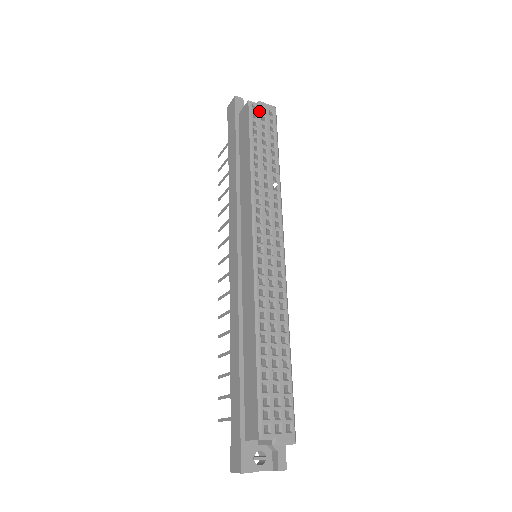
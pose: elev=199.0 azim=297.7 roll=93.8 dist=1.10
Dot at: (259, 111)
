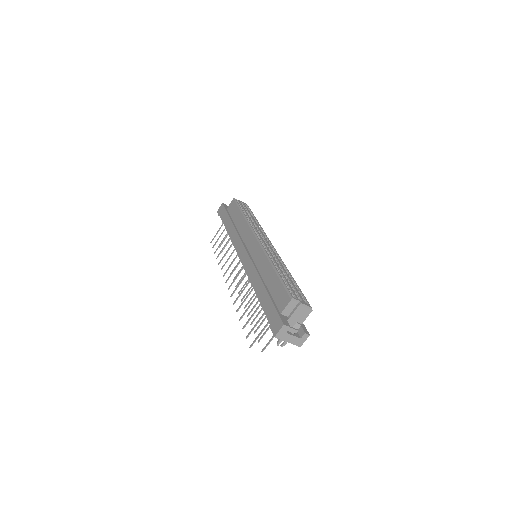
Dot at: (240, 203)
